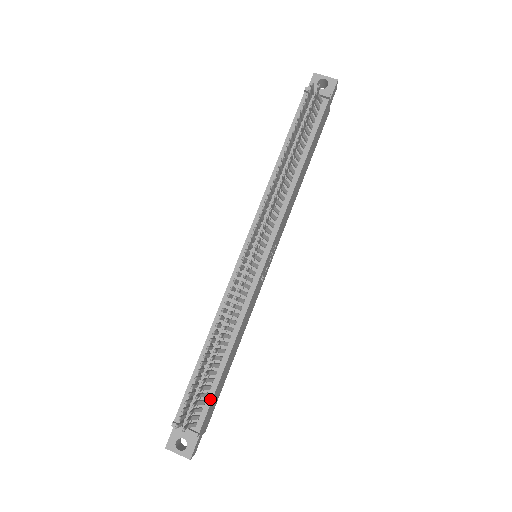
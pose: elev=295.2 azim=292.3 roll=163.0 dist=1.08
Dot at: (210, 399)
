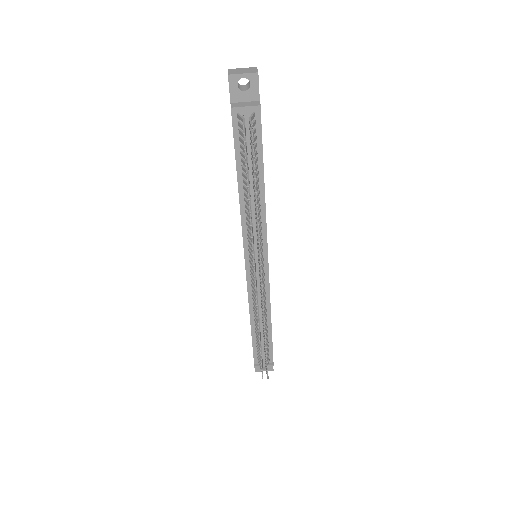
Dot at: (271, 347)
